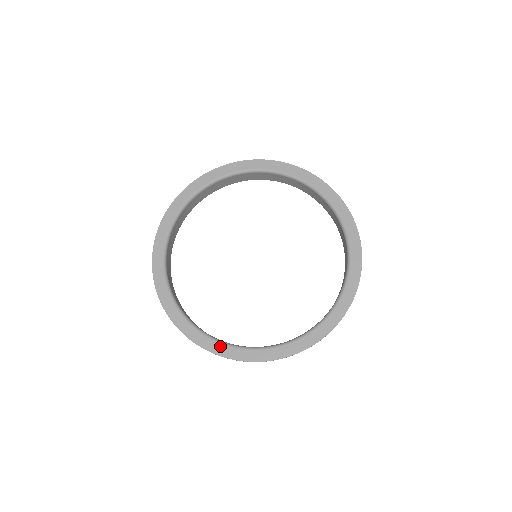
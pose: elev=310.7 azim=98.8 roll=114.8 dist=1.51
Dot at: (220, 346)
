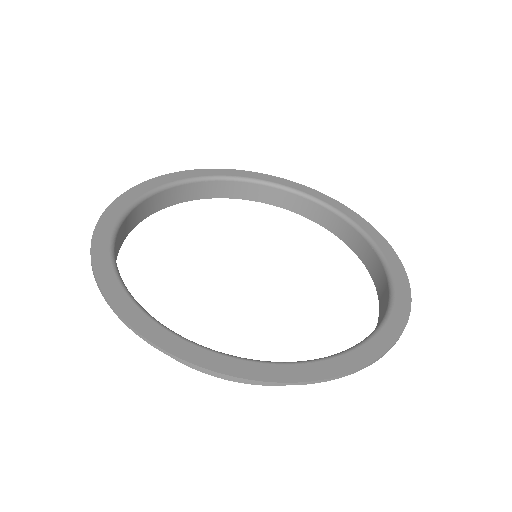
Dot at: (288, 368)
